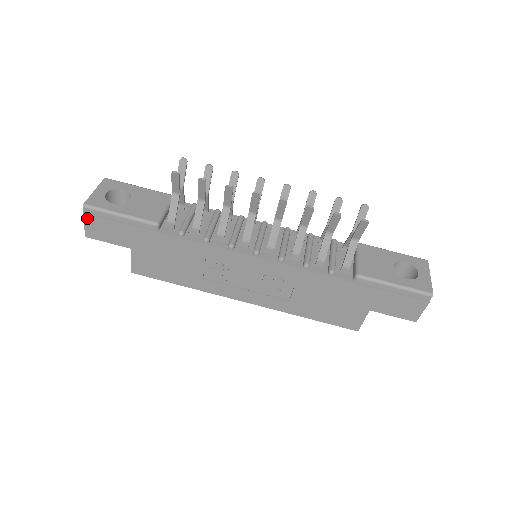
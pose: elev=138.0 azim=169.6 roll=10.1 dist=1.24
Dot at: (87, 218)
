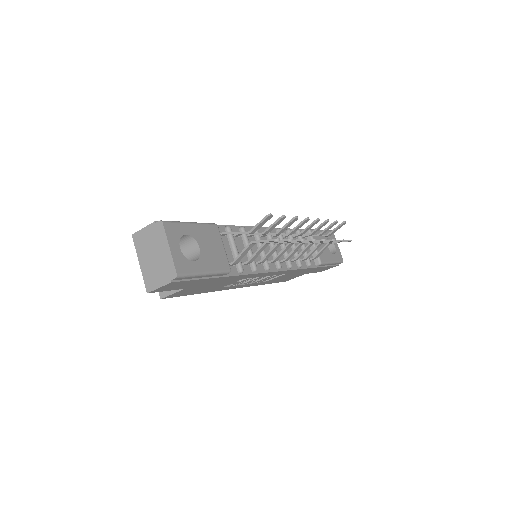
Dot at: (170, 284)
